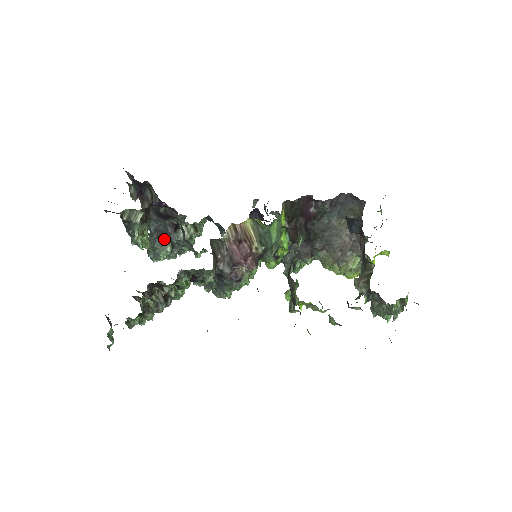
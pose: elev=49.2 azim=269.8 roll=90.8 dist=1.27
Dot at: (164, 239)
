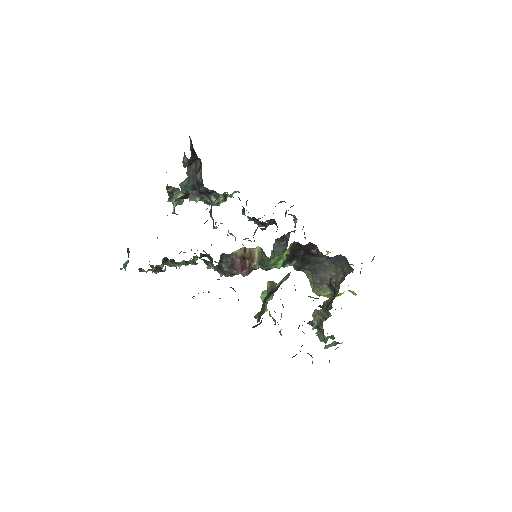
Dot at: (197, 193)
